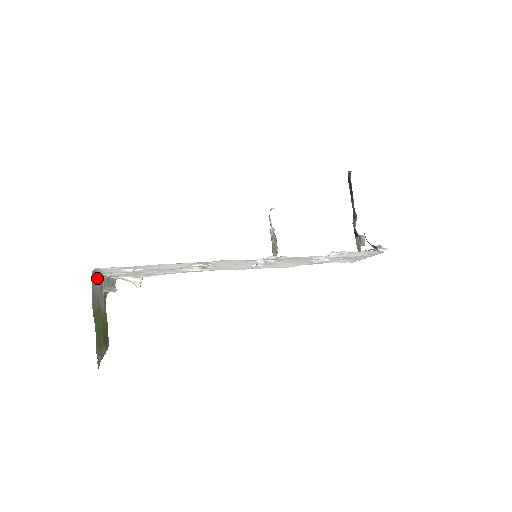
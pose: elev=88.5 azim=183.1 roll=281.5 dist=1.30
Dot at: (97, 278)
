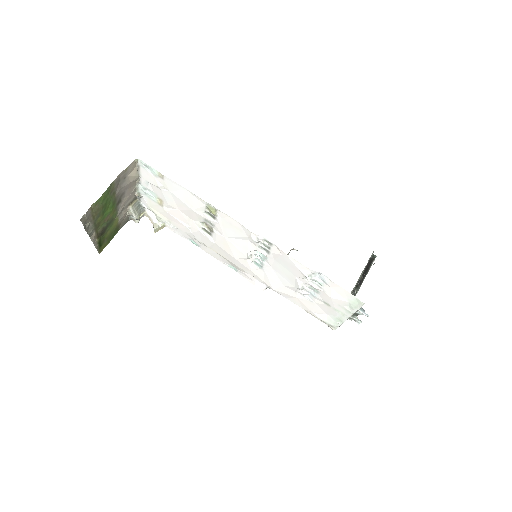
Dot at: (134, 174)
